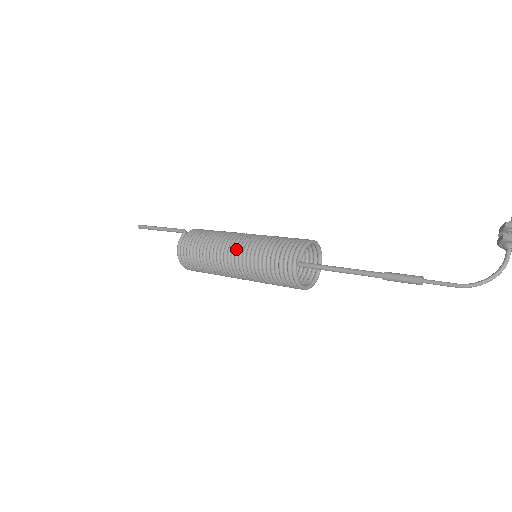
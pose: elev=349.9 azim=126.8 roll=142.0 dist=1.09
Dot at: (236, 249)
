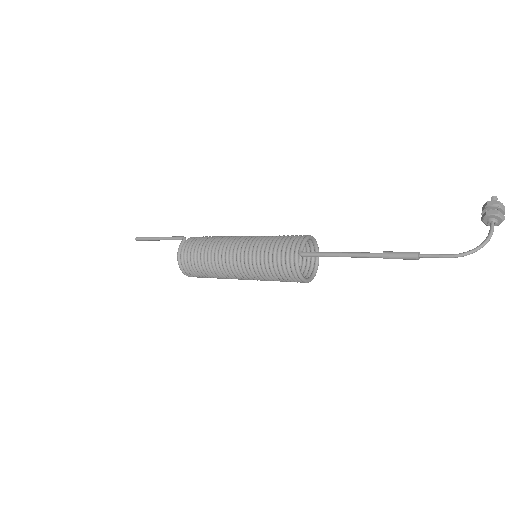
Dot at: (238, 247)
